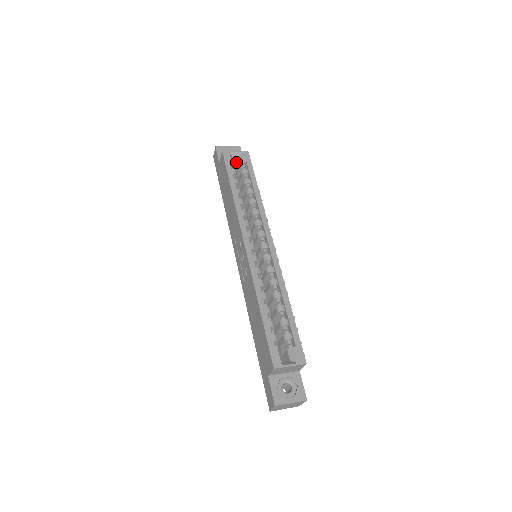
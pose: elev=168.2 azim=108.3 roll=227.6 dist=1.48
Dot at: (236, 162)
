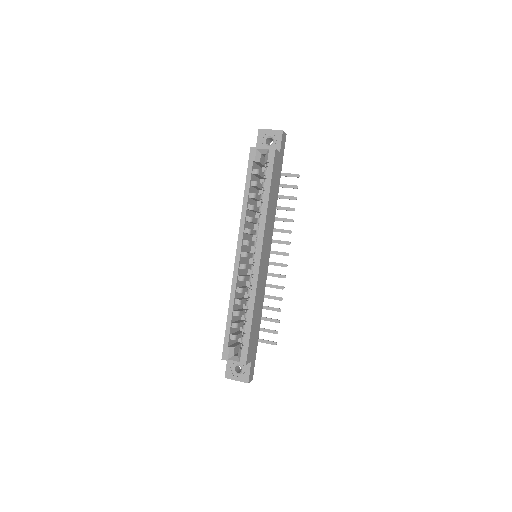
Dot at: occluded
